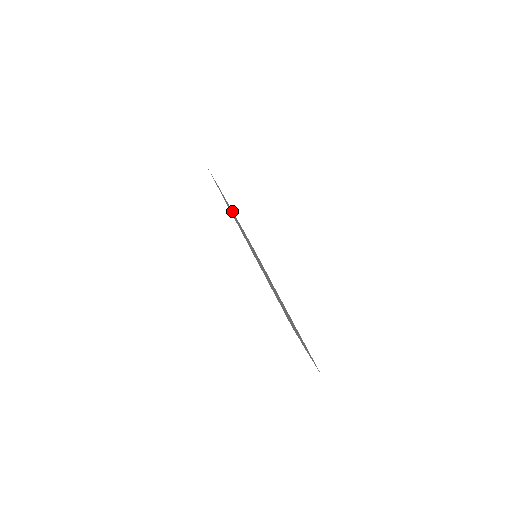
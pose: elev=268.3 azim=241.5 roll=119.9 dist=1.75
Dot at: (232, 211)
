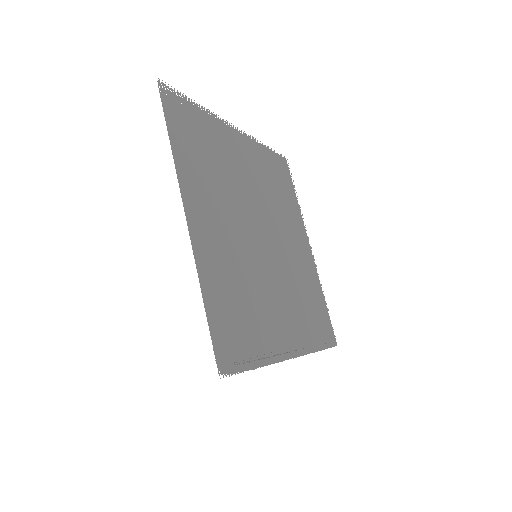
Dot at: (201, 247)
